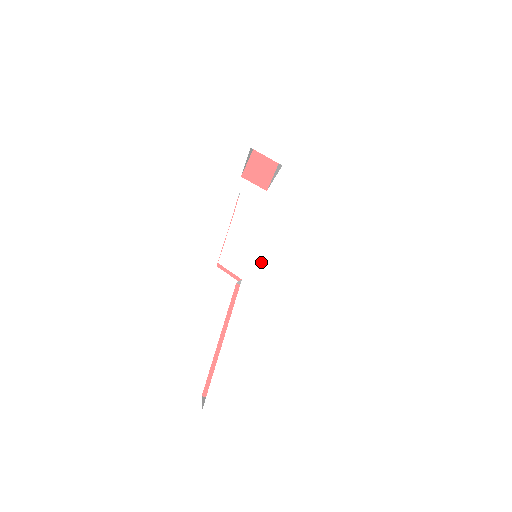
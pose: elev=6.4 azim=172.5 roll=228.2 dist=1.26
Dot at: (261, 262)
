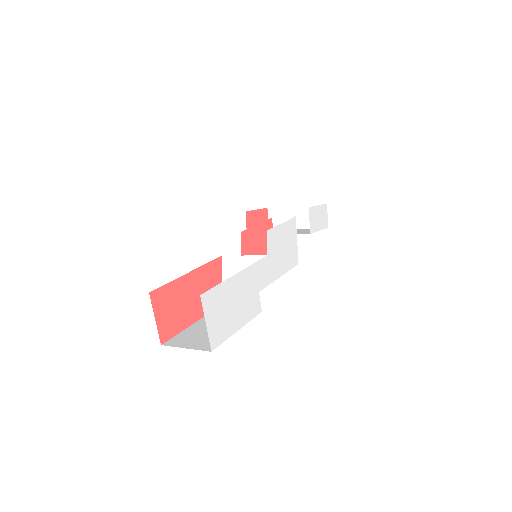
Dot at: (277, 261)
